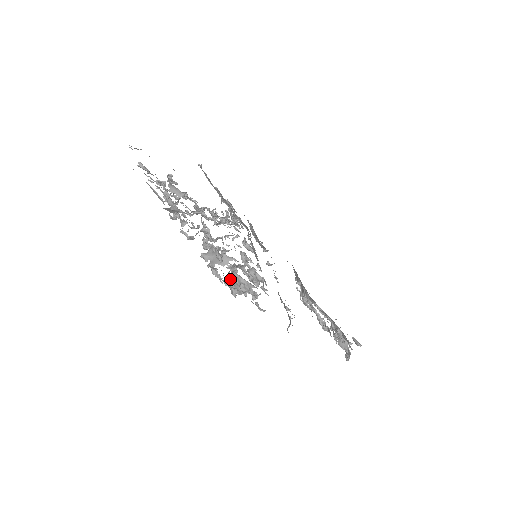
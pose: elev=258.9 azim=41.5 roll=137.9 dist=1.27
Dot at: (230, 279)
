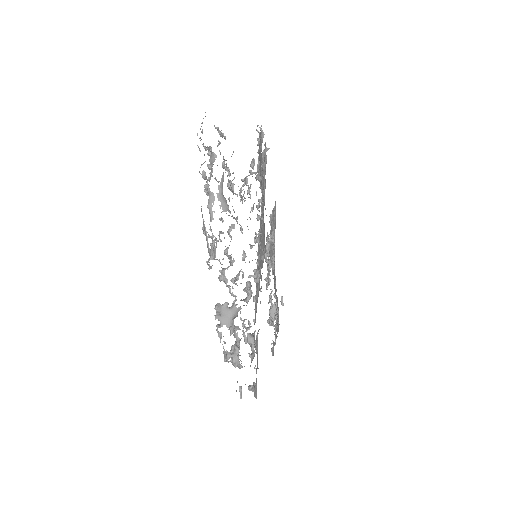
Dot at: (231, 360)
